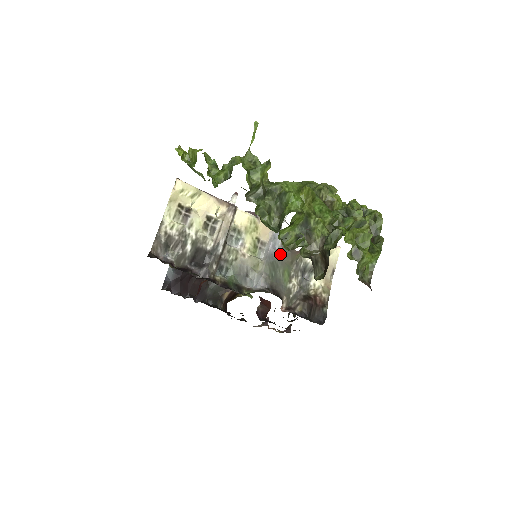
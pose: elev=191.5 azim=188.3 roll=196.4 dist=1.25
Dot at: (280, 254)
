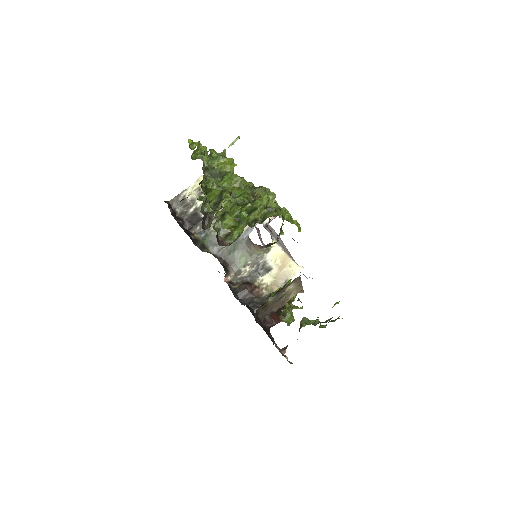
Dot at: (245, 242)
